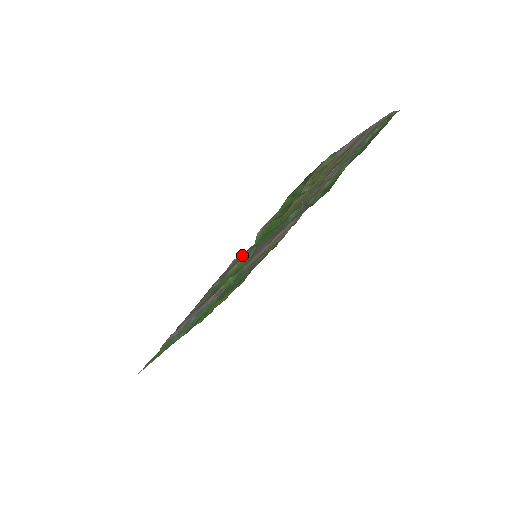
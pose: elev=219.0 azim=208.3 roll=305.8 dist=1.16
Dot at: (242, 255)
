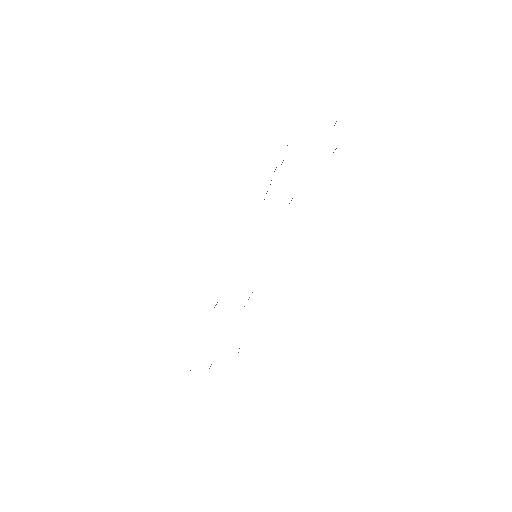
Dot at: occluded
